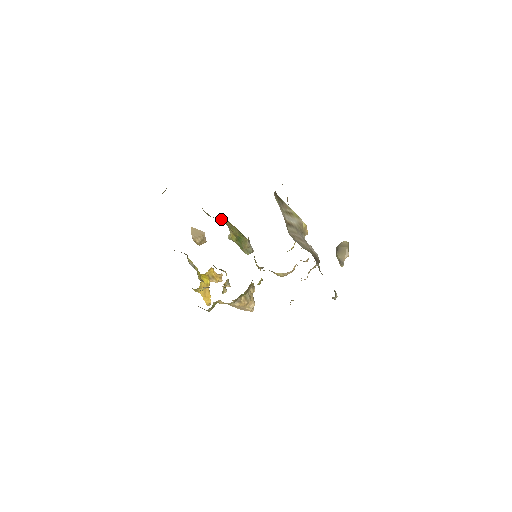
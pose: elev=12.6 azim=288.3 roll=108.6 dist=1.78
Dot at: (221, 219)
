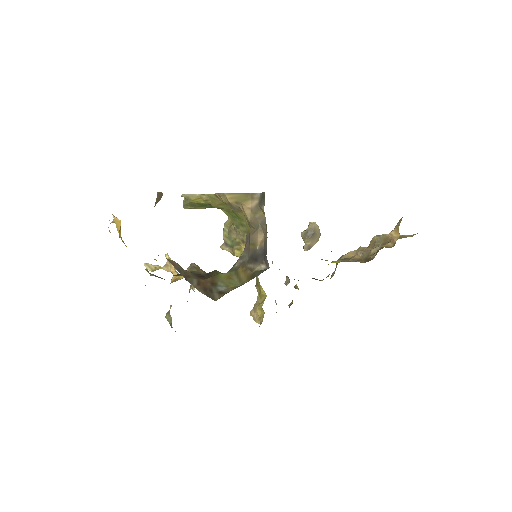
Dot at: occluded
